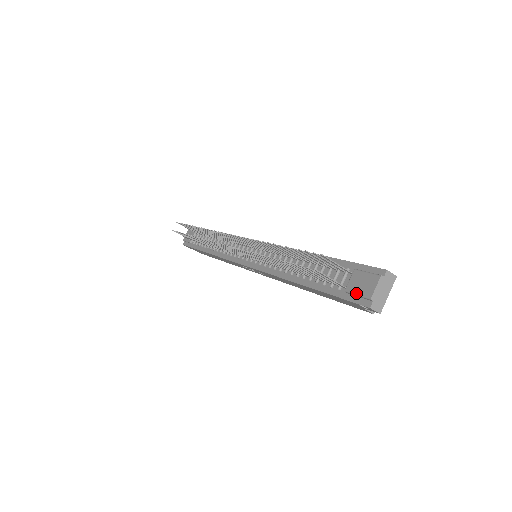
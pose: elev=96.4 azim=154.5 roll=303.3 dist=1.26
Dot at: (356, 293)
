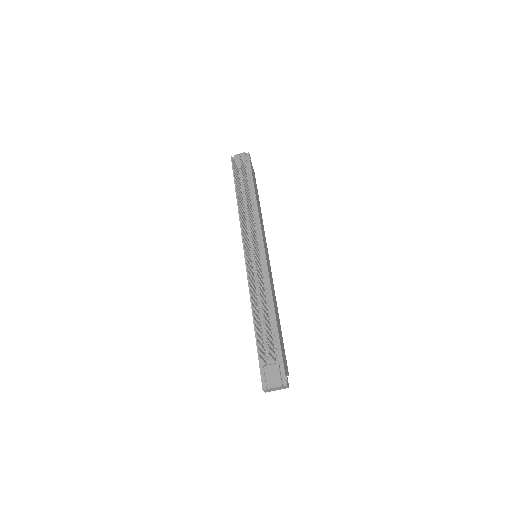
Dot at: (266, 376)
